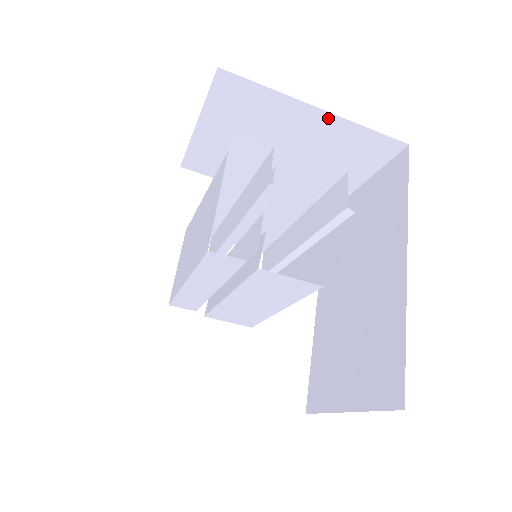
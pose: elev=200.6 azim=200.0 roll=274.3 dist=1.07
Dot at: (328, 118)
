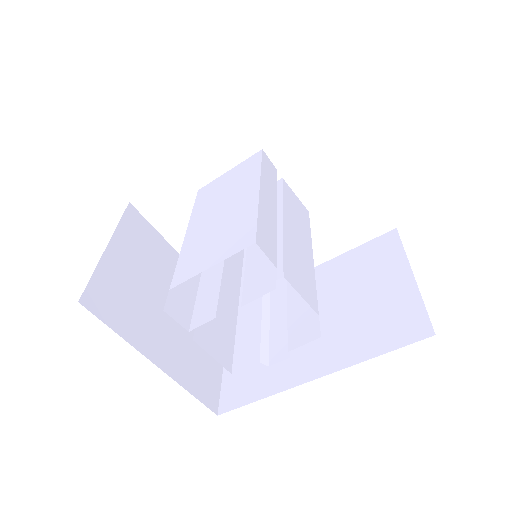
Dot at: occluded
